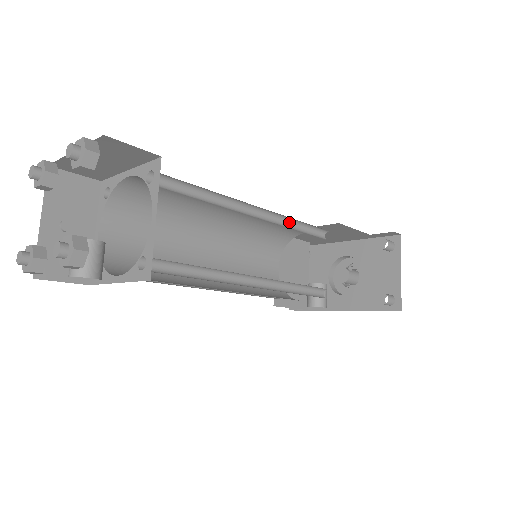
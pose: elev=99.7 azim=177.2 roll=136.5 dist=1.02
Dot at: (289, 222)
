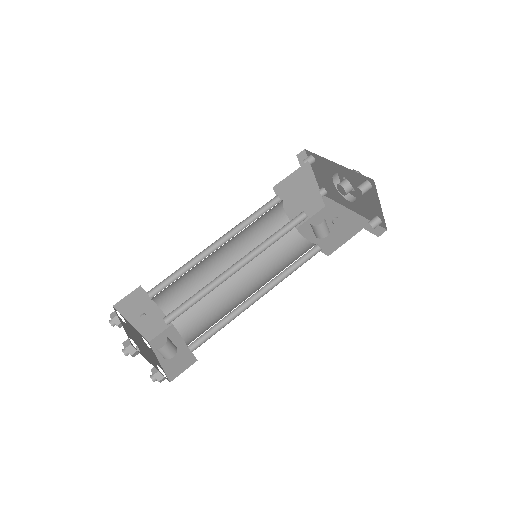
Dot at: (266, 239)
